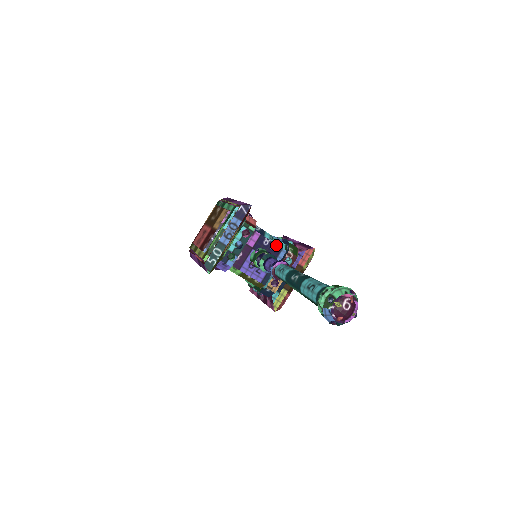
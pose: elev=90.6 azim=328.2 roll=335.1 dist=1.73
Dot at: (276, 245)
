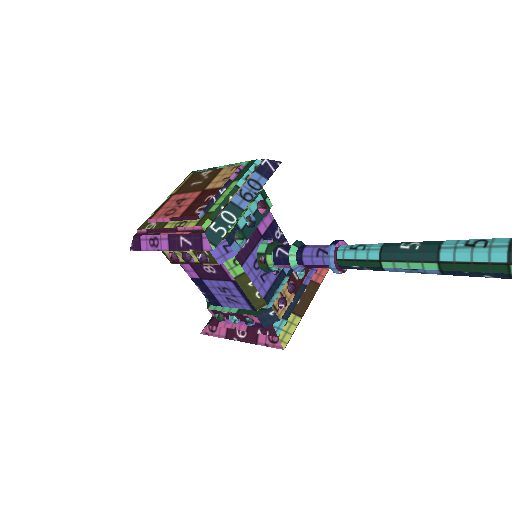
Dot at: (287, 244)
